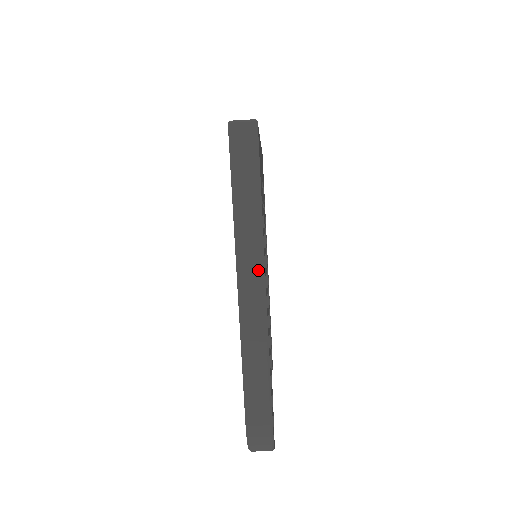
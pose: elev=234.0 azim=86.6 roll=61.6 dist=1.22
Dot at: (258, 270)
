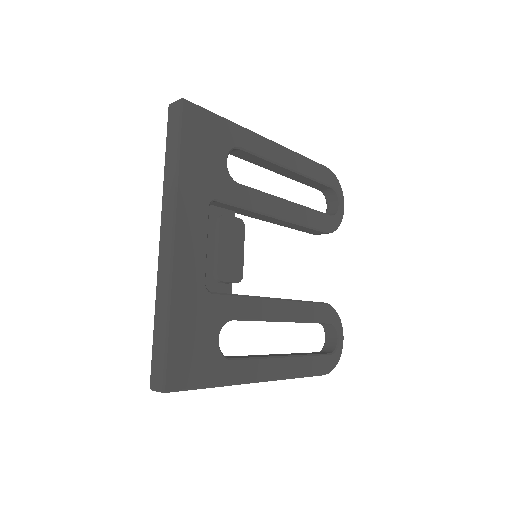
Dot at: occluded
